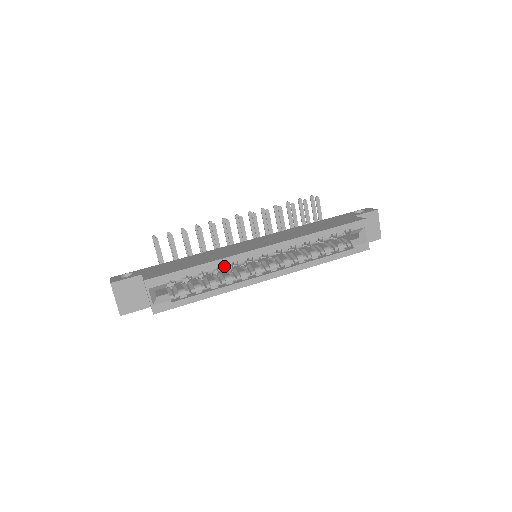
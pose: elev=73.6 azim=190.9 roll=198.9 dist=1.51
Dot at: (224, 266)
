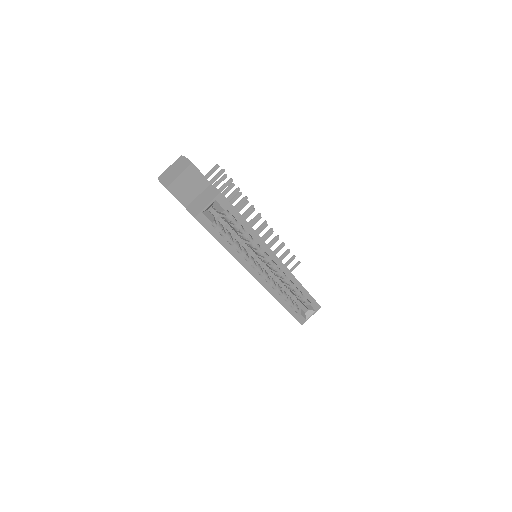
Dot at: (254, 242)
